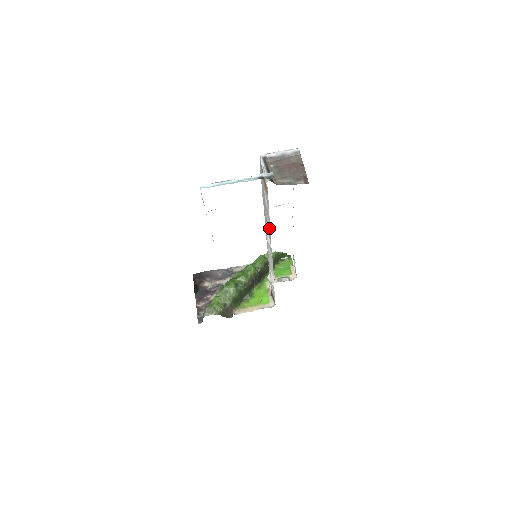
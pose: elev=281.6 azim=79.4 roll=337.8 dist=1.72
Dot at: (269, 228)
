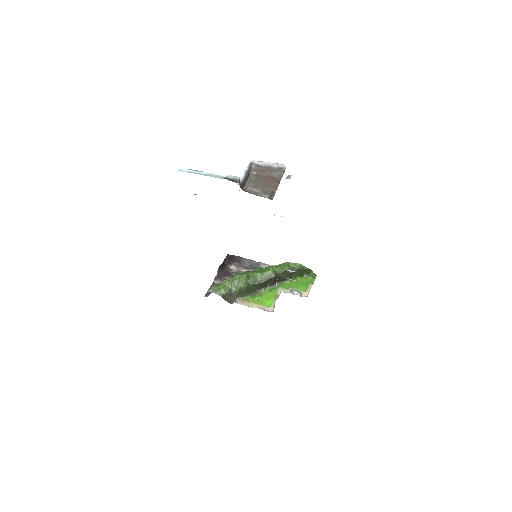
Dot at: occluded
